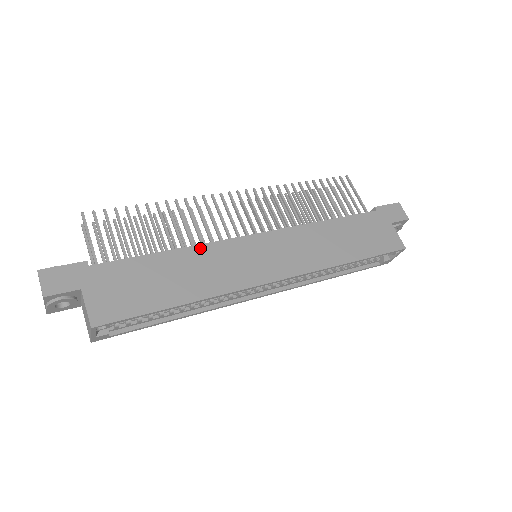
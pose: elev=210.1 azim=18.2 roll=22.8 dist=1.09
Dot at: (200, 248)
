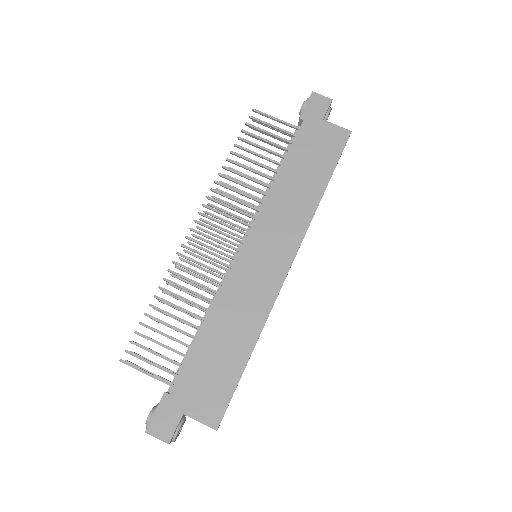
Dot at: (219, 300)
